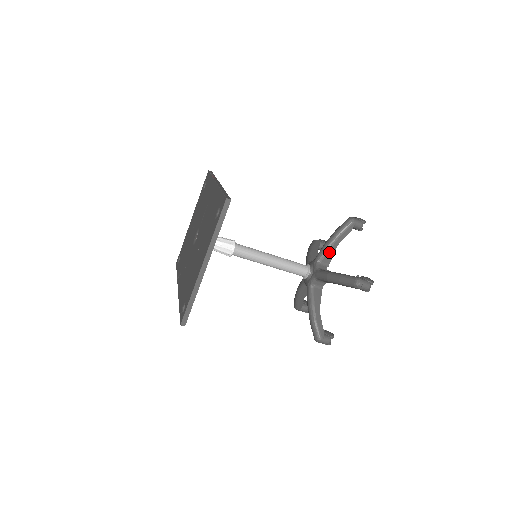
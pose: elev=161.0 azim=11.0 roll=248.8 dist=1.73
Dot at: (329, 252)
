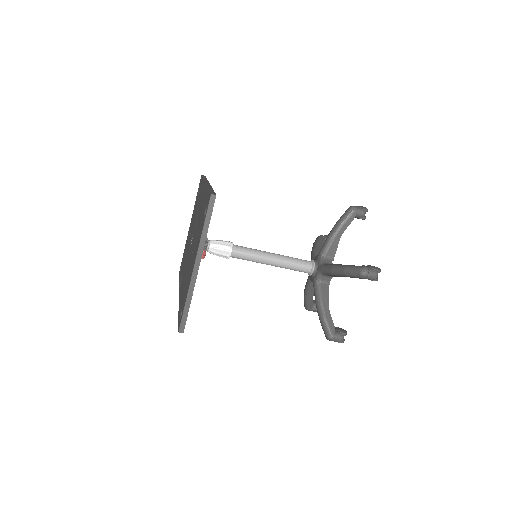
Dot at: (332, 245)
